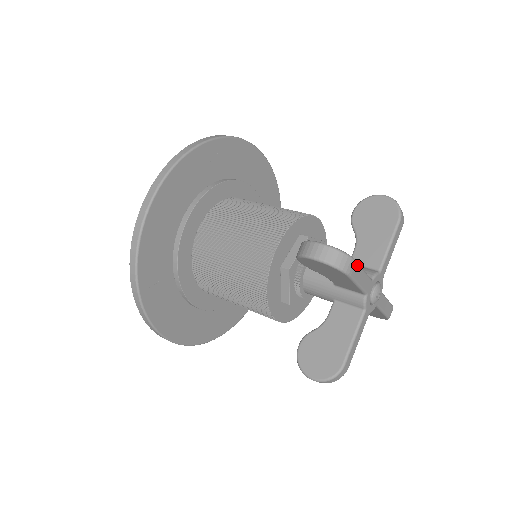
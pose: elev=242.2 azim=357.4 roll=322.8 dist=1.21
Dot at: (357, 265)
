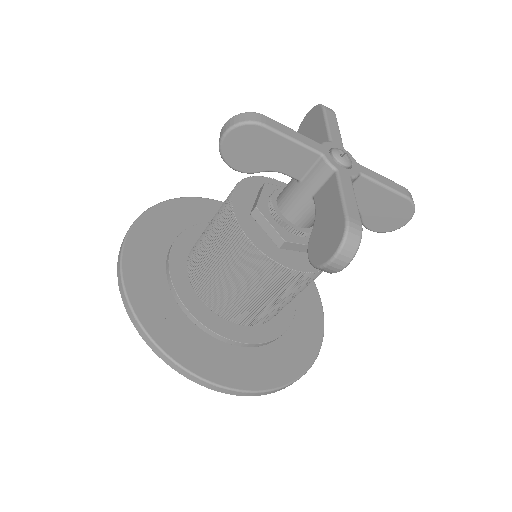
Dot at: (271, 120)
